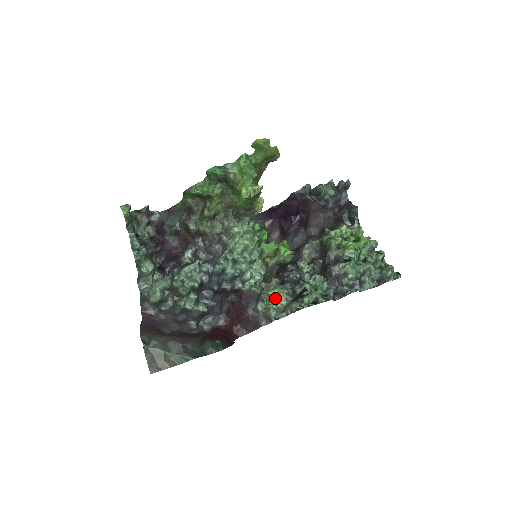
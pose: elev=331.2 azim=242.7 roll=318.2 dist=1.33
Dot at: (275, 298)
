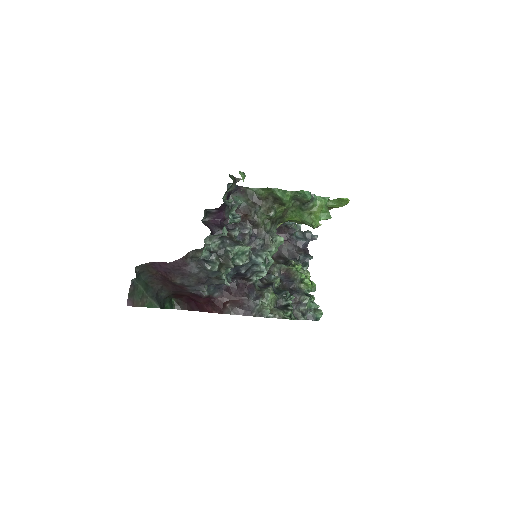
Dot at: (270, 300)
